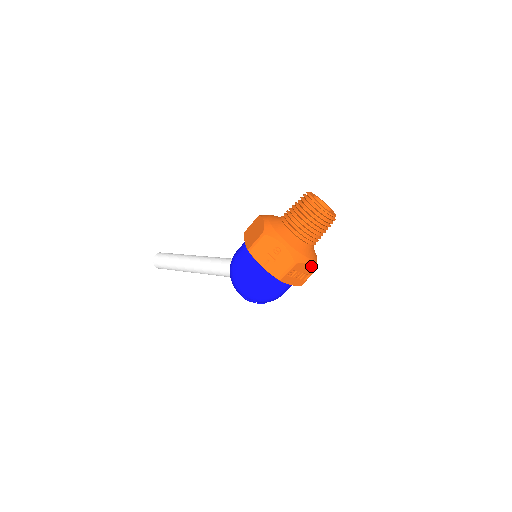
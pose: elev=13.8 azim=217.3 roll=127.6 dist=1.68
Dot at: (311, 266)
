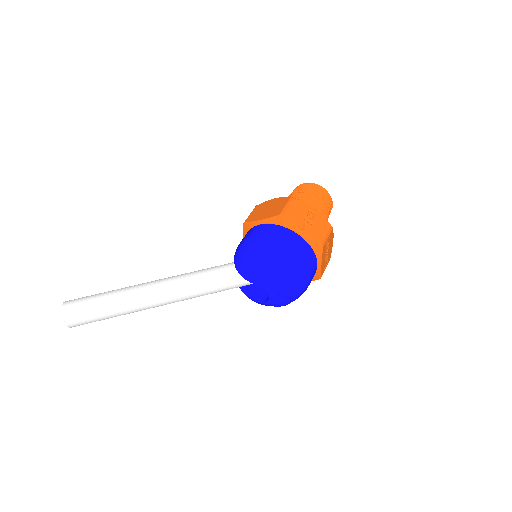
Dot at: (331, 247)
